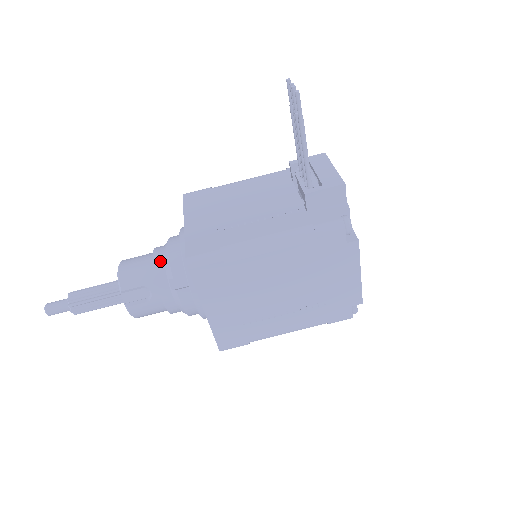
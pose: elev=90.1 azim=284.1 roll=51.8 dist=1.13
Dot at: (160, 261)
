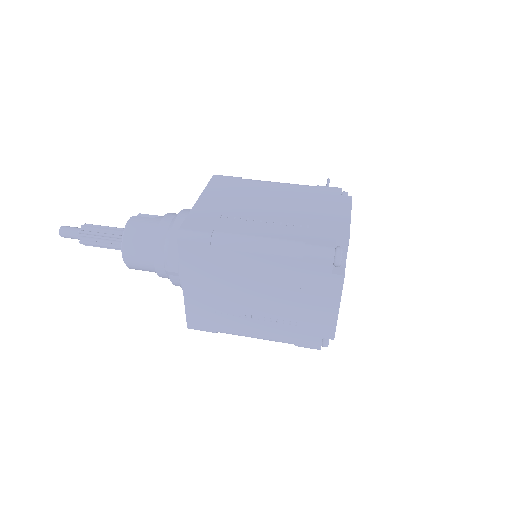
Dot at: occluded
